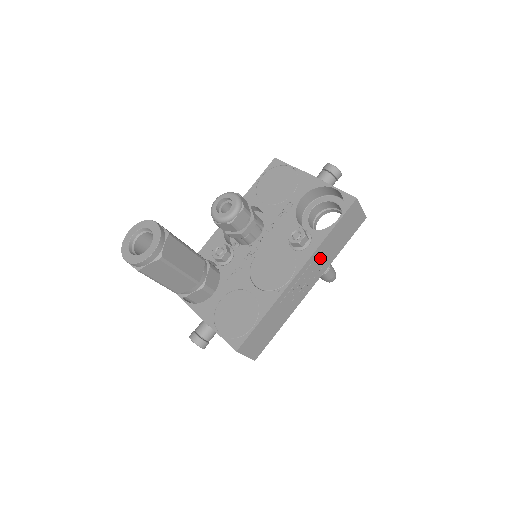
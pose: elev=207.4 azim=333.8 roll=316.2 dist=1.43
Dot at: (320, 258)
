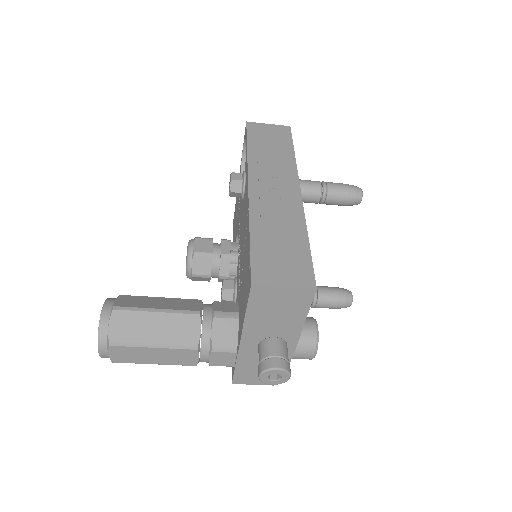
Dot at: (267, 167)
